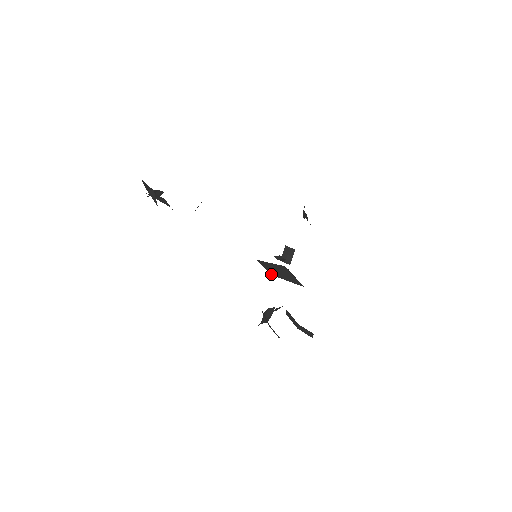
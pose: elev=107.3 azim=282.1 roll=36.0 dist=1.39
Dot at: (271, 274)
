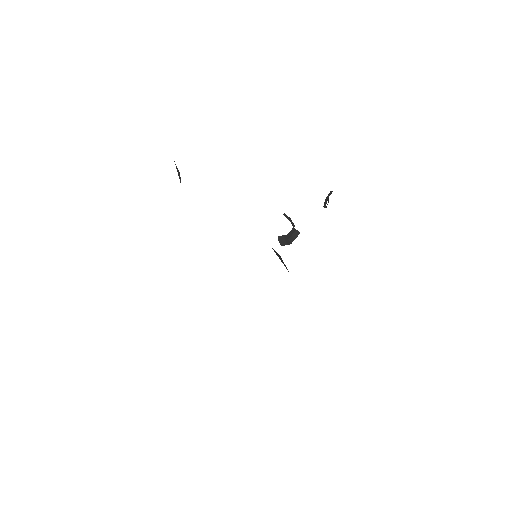
Dot at: occluded
